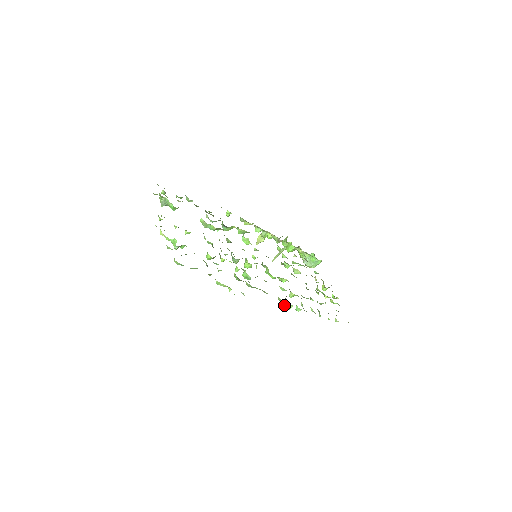
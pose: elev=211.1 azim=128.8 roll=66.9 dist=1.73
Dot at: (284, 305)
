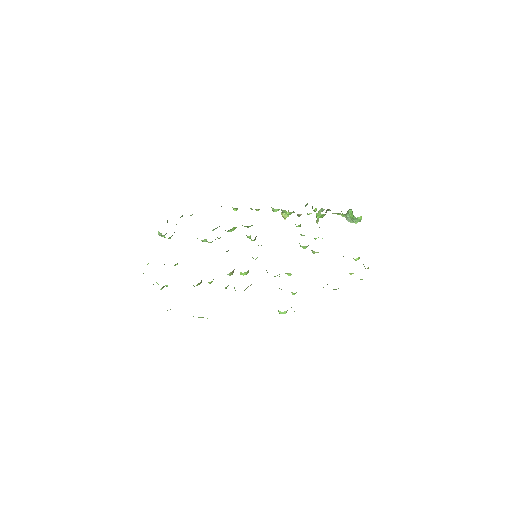
Dot at: (278, 311)
